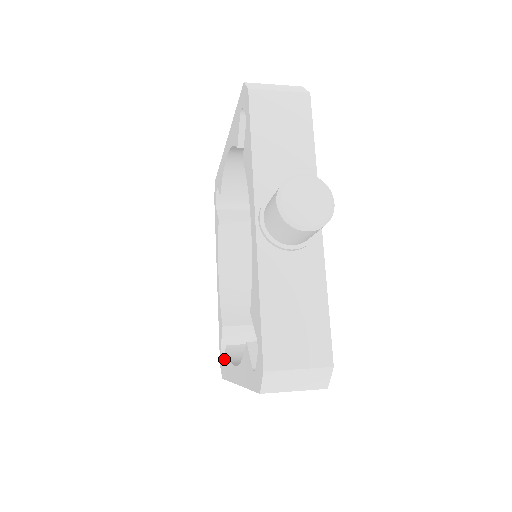
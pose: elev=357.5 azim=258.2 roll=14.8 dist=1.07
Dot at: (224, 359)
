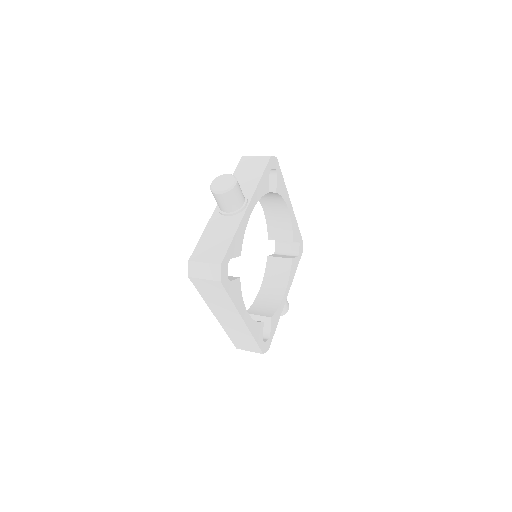
Dot at: occluded
